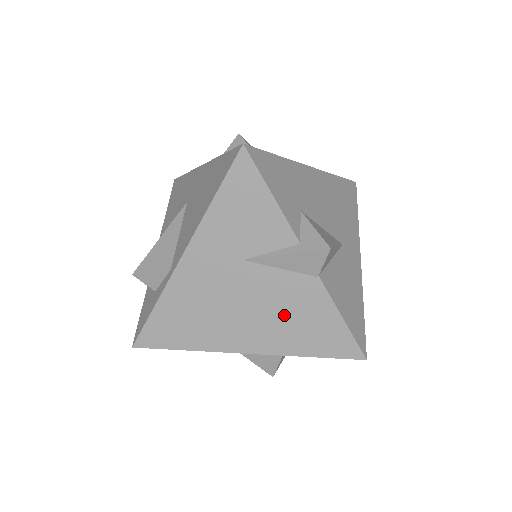
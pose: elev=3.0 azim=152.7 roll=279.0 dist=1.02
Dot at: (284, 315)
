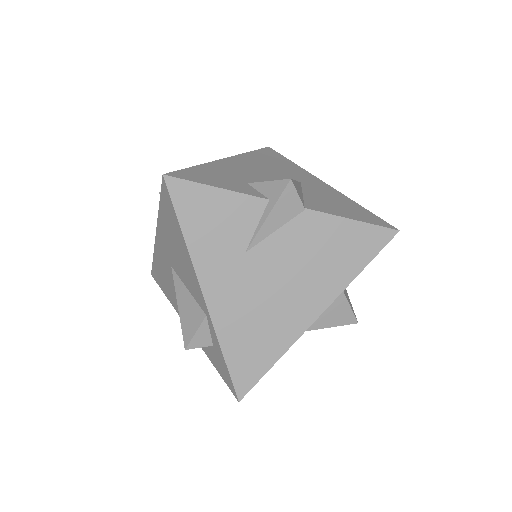
Dot at: (313, 261)
